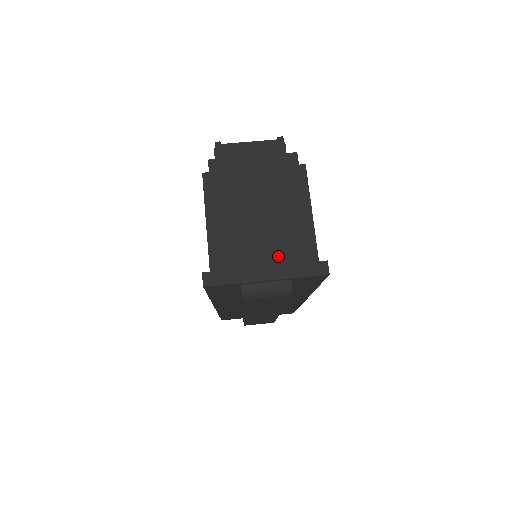
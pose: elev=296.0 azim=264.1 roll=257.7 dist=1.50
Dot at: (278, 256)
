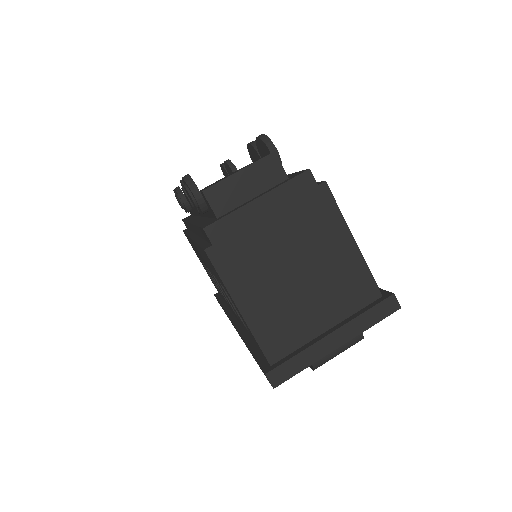
Dot at: (337, 310)
